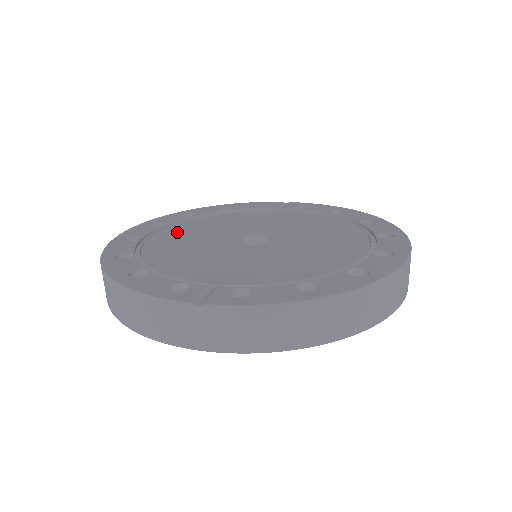
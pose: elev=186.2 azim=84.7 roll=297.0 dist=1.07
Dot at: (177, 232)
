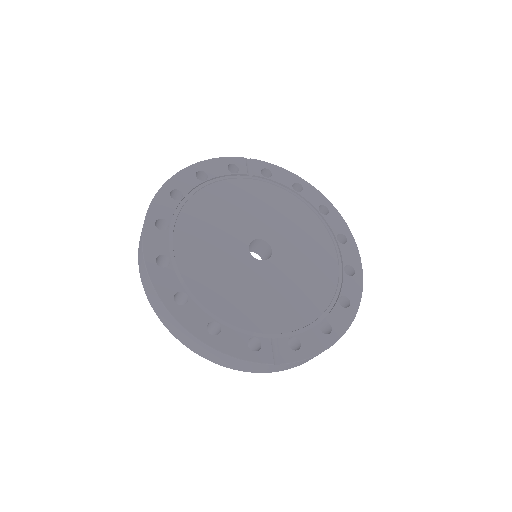
Dot at: (190, 237)
